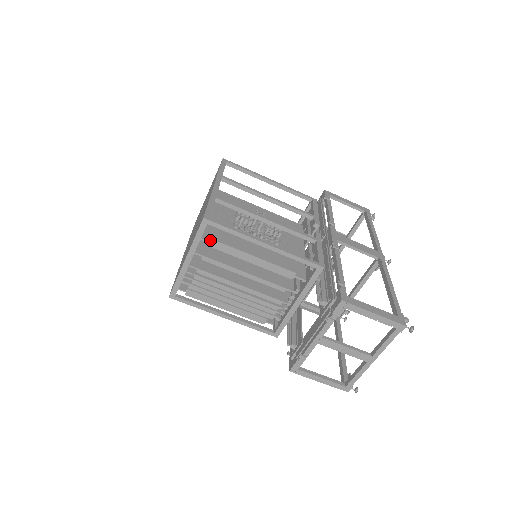
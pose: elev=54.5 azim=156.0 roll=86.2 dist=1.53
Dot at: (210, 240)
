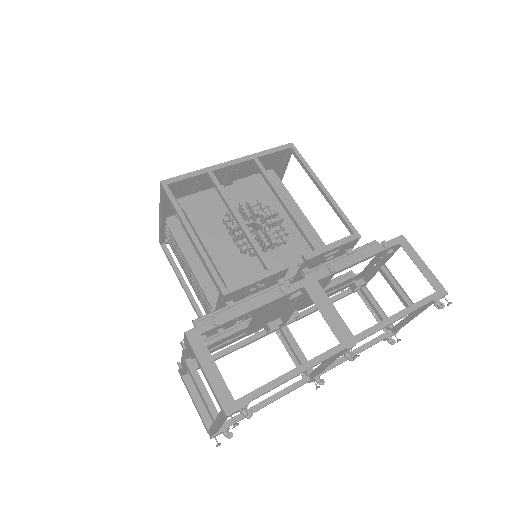
Dot at: (182, 209)
